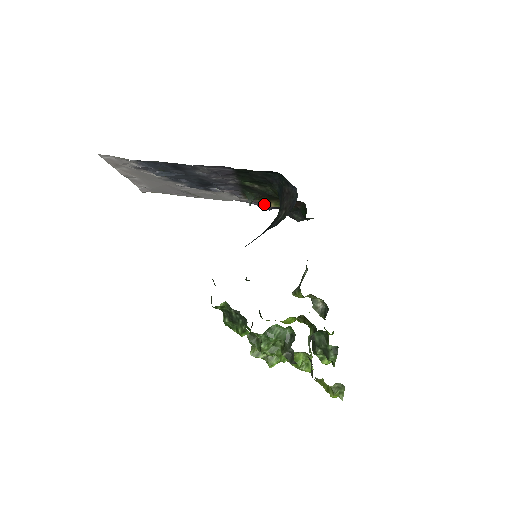
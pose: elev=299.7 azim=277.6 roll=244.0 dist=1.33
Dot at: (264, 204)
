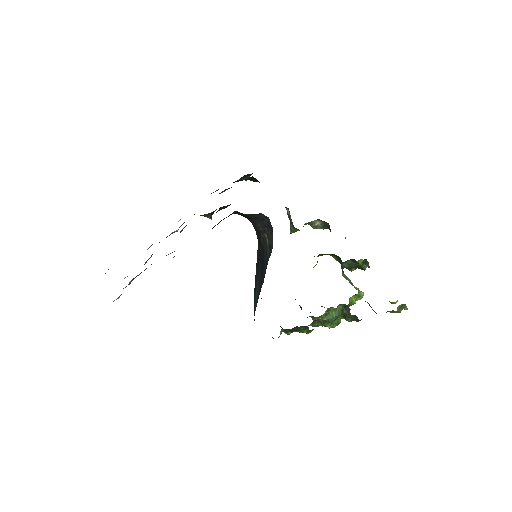
Dot at: (211, 193)
